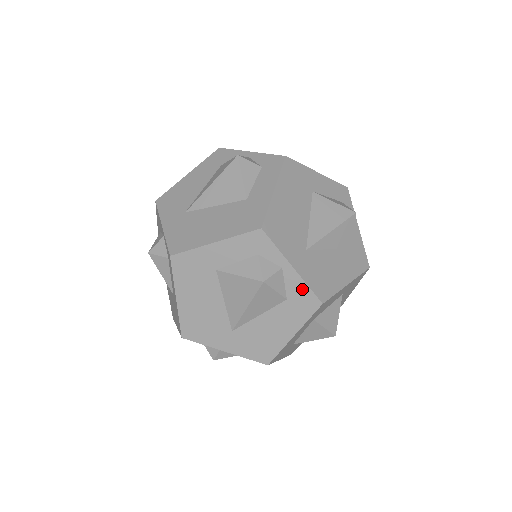
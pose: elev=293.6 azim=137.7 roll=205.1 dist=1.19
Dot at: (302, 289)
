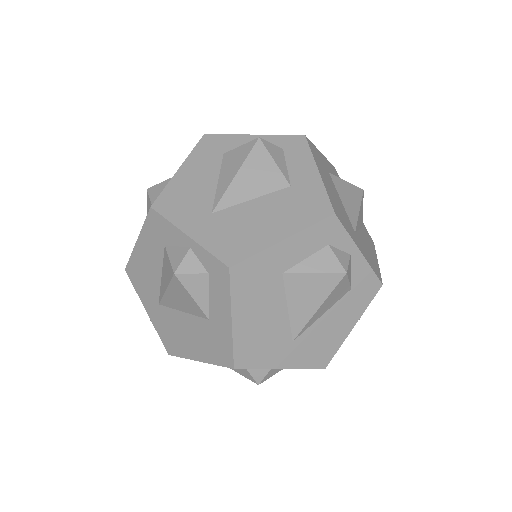
Dot at: (366, 274)
